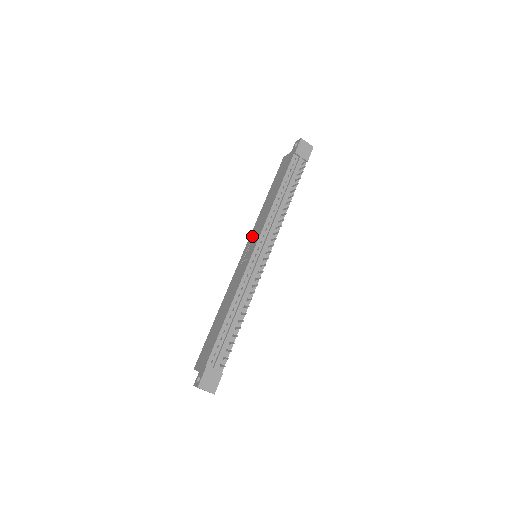
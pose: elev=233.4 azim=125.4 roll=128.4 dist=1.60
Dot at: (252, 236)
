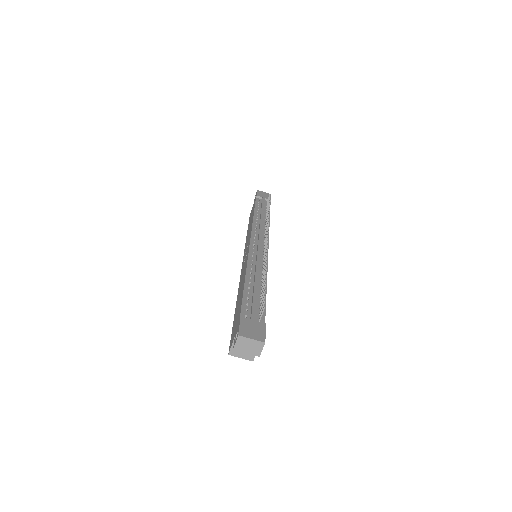
Dot at: (245, 250)
